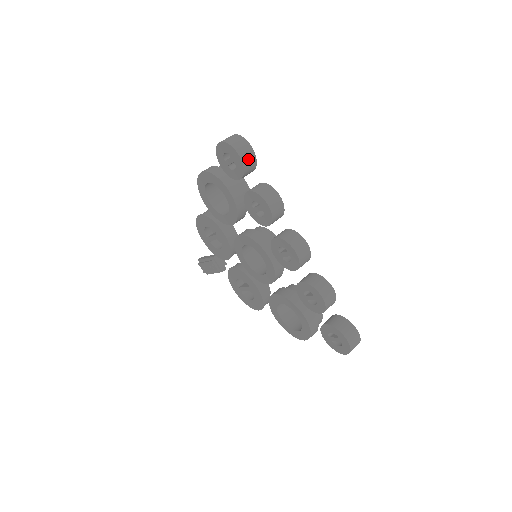
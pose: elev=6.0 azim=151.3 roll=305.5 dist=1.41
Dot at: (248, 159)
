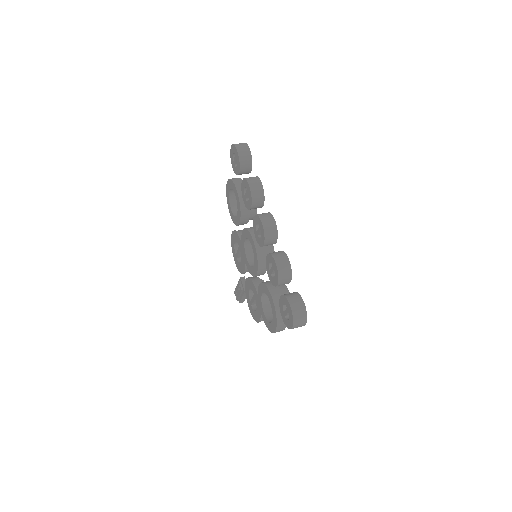
Dot at: (244, 155)
